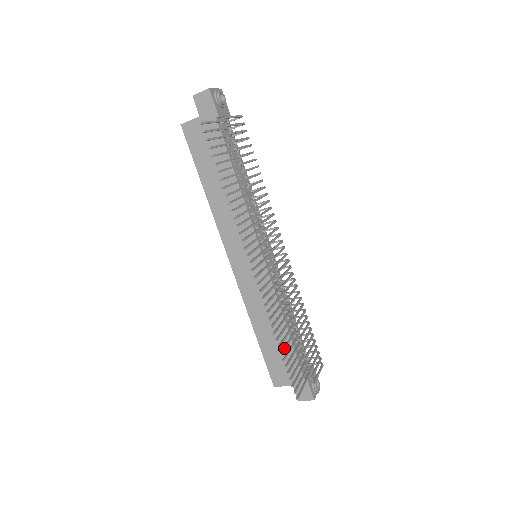
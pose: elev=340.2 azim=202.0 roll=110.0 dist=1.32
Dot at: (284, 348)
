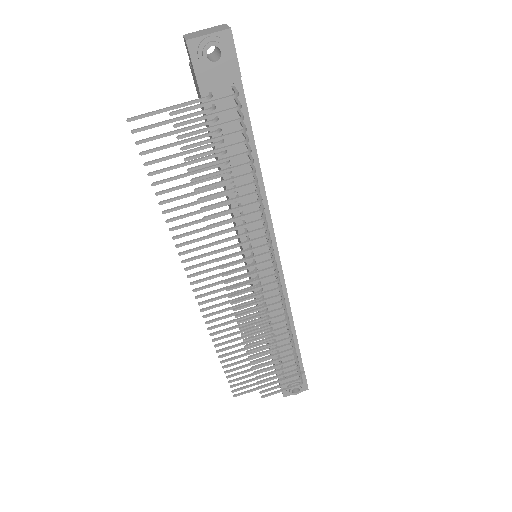
Dot at: (230, 359)
